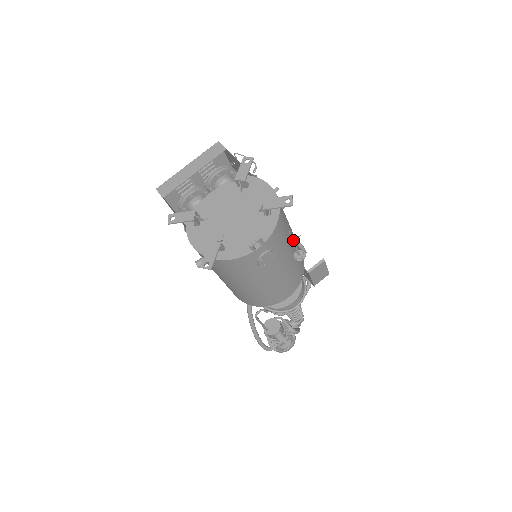
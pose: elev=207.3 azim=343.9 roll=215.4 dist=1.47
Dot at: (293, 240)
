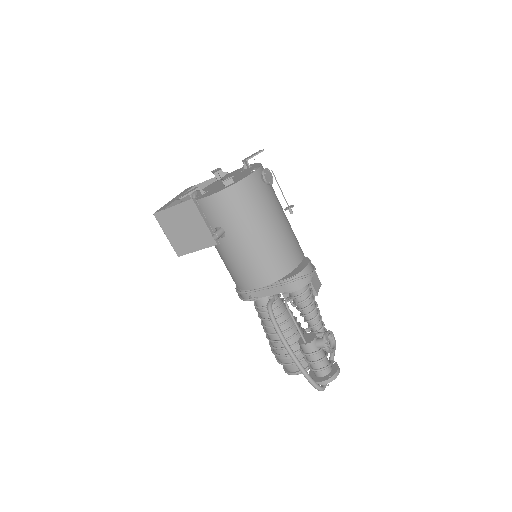
Dot at: (277, 183)
